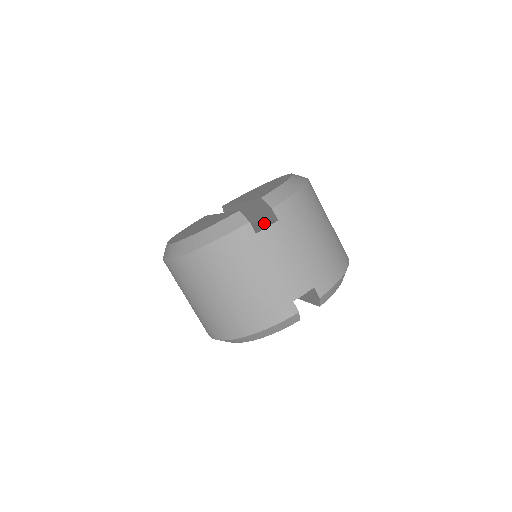
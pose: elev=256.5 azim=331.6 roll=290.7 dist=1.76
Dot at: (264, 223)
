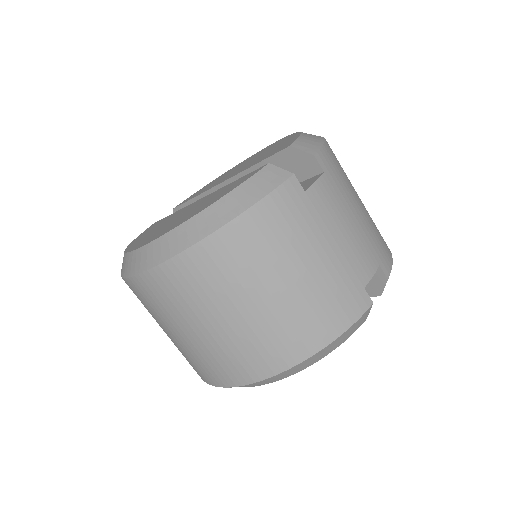
Dot at: occluded
